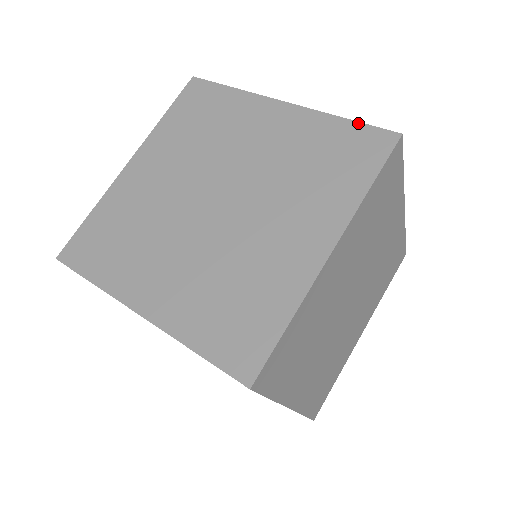
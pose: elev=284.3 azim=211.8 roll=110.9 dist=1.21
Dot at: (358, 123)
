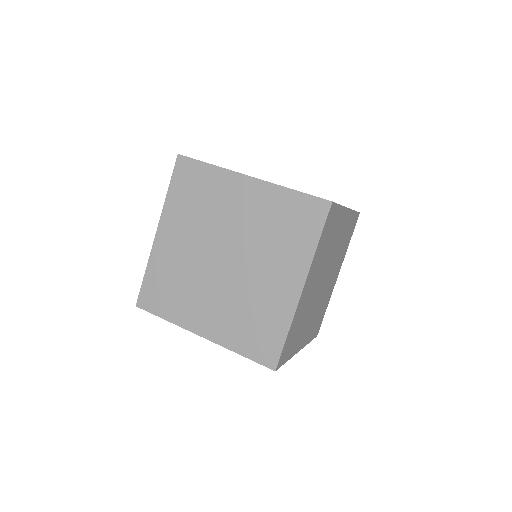
Dot at: (303, 194)
